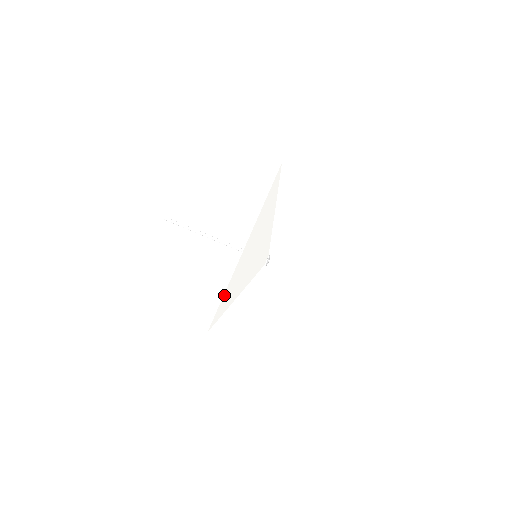
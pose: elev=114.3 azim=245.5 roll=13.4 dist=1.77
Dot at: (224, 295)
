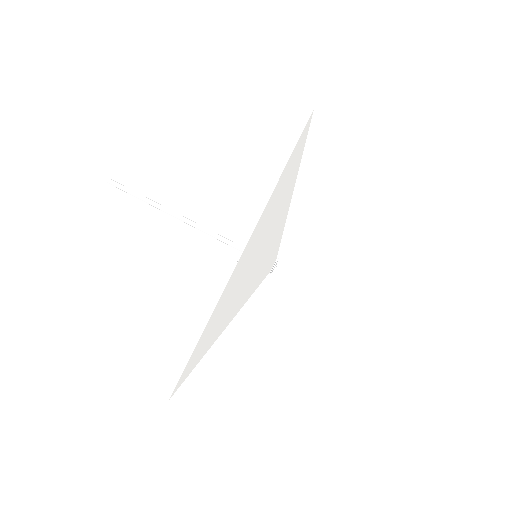
Dot at: (198, 342)
